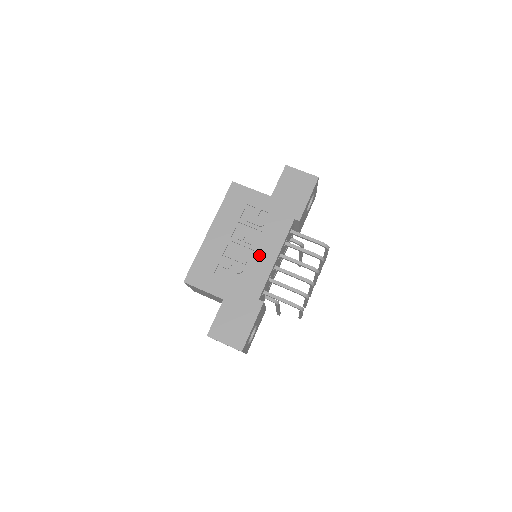
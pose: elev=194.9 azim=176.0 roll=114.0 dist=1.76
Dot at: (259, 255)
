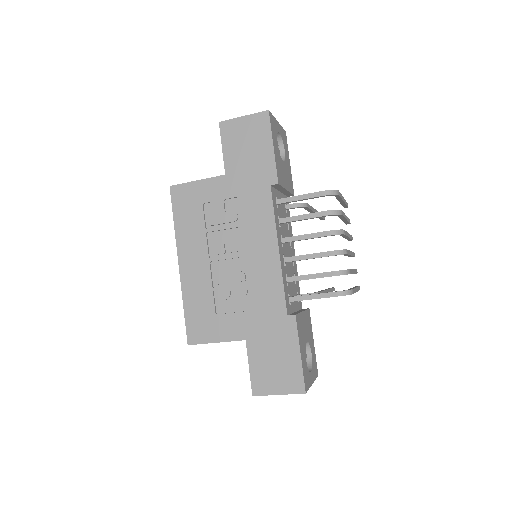
Dot at: (255, 259)
